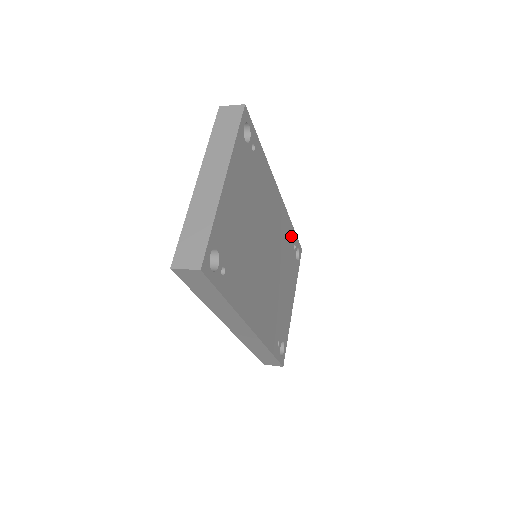
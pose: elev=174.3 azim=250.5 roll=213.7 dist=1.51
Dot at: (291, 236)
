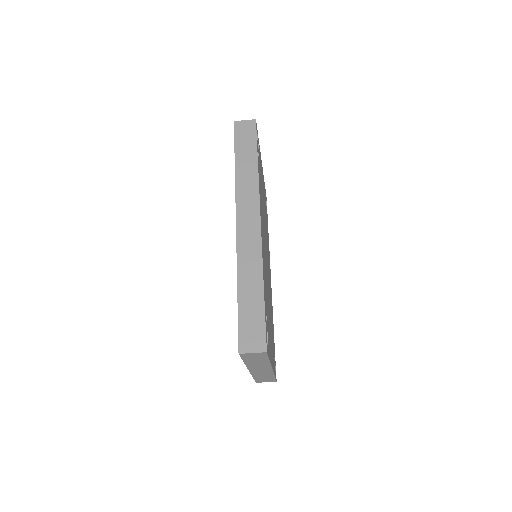
Dot at: (273, 331)
